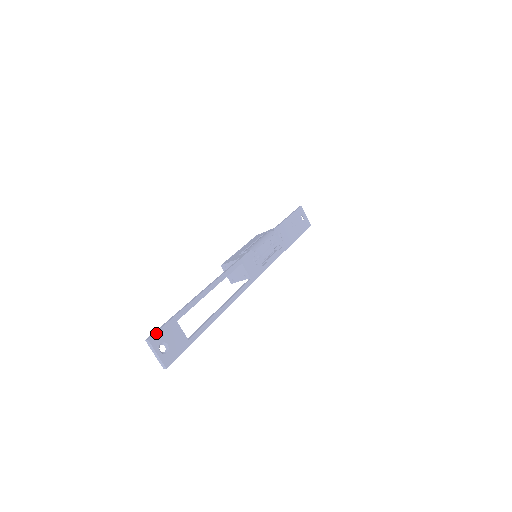
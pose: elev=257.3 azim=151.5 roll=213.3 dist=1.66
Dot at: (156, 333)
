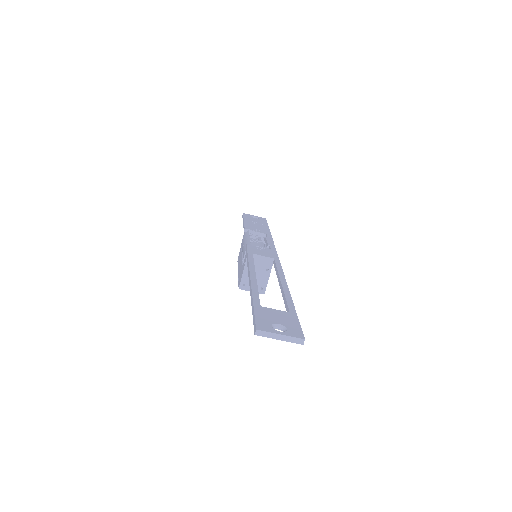
Dot at: (256, 322)
